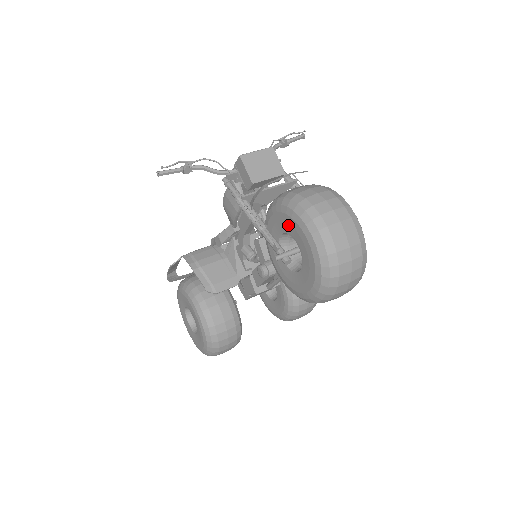
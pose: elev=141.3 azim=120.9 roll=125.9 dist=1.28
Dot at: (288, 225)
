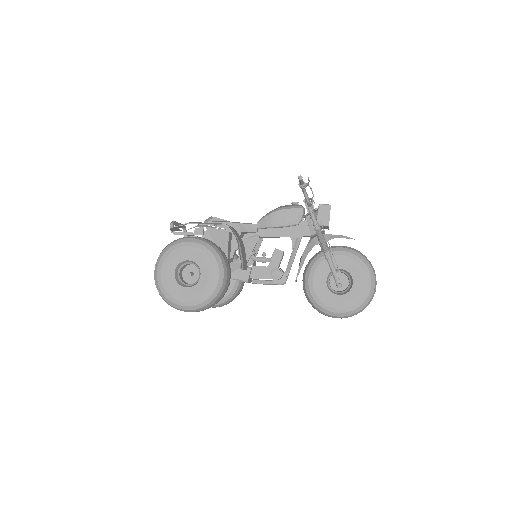
Dot at: (355, 269)
